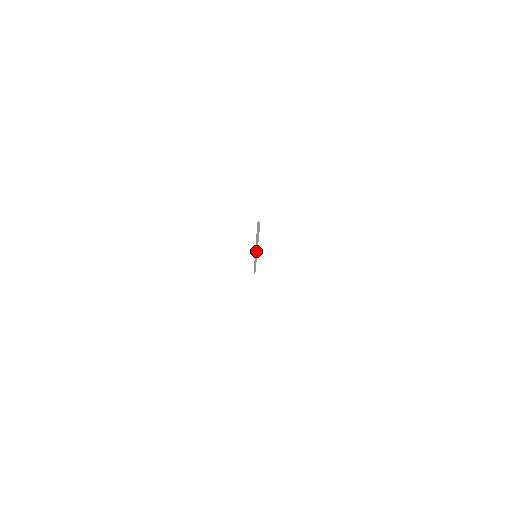
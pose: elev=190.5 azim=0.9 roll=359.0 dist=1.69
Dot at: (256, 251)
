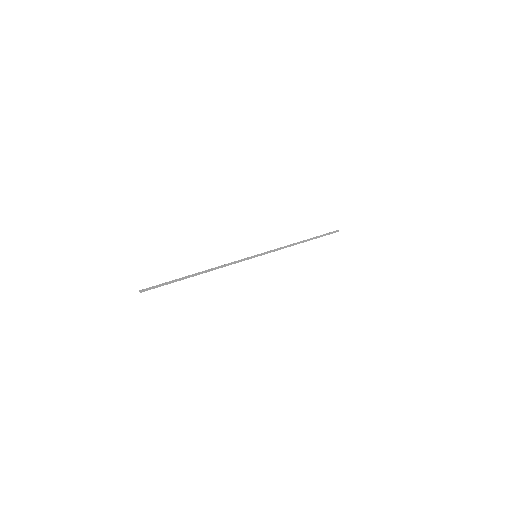
Dot at: (240, 260)
